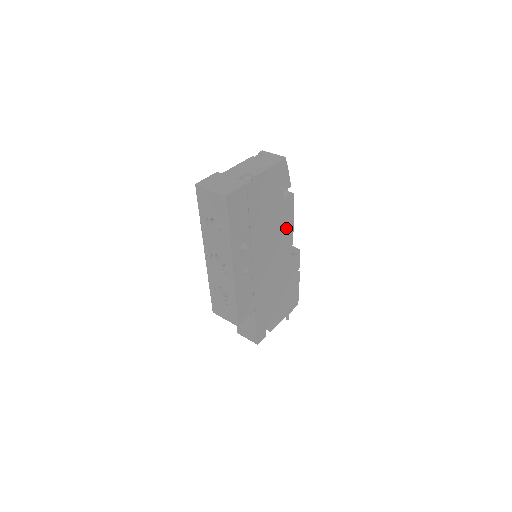
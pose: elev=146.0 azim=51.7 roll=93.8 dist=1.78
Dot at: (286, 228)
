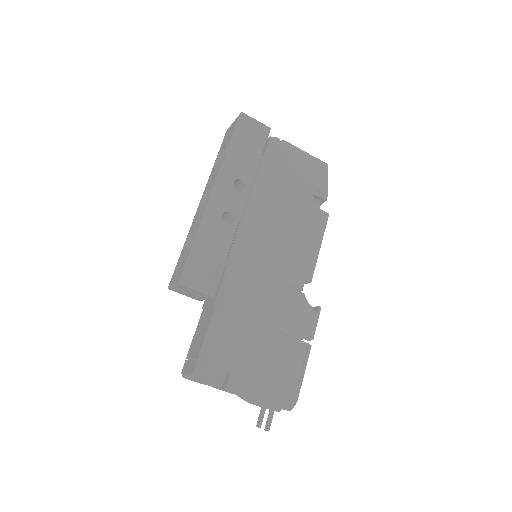
Dot at: (306, 245)
